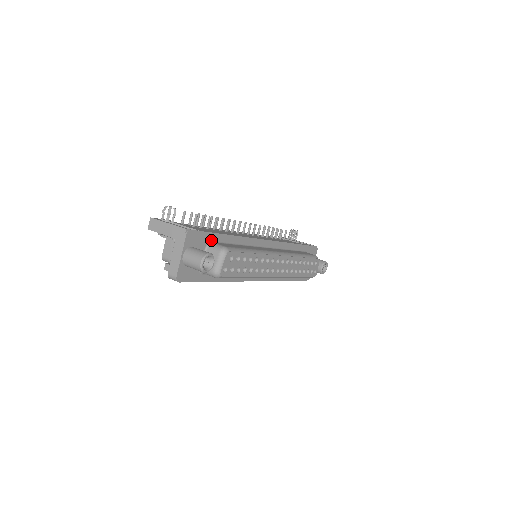
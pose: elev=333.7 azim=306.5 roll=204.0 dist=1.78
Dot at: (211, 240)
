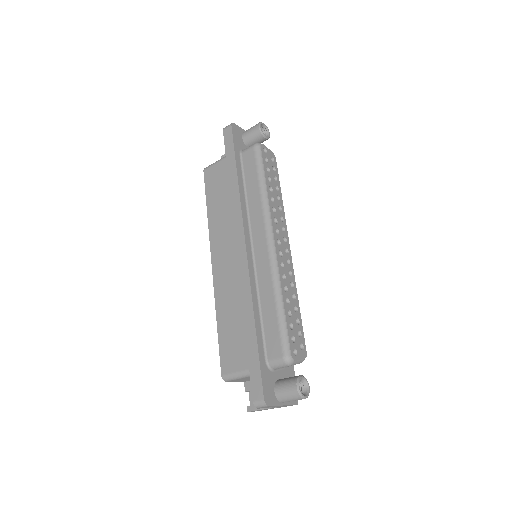
Dot at: occluded
